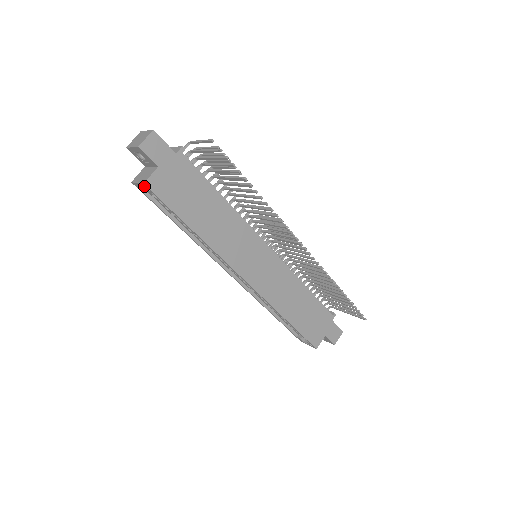
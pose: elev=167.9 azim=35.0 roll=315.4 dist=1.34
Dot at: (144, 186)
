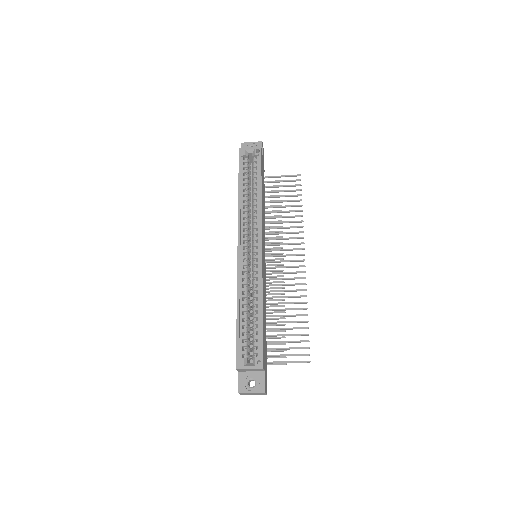
Dot at: (256, 150)
